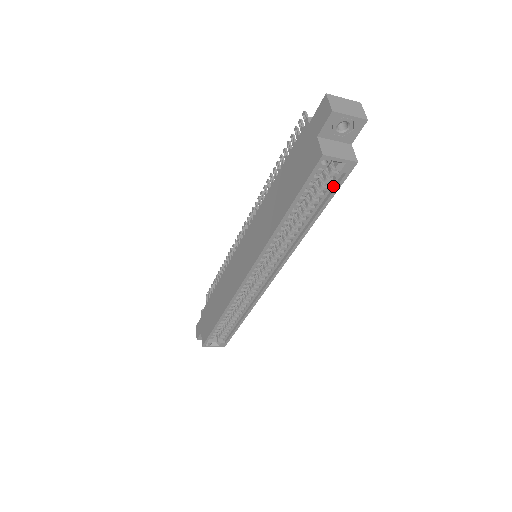
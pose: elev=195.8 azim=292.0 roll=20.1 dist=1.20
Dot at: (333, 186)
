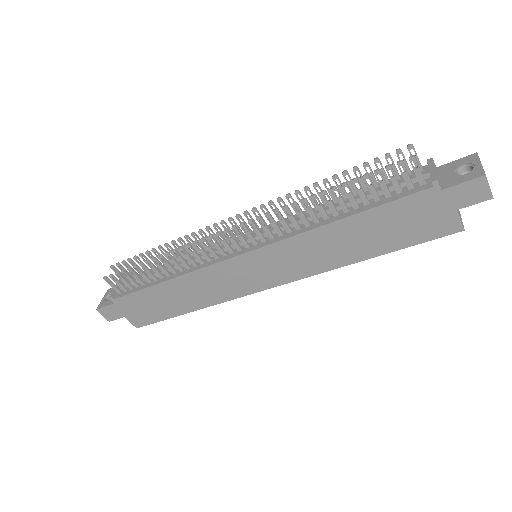
Dot at: occluded
